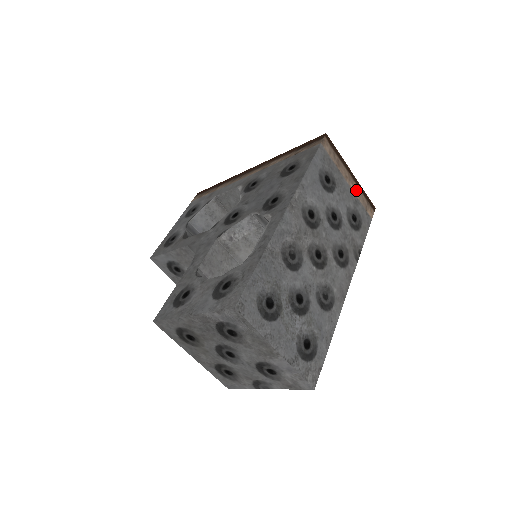
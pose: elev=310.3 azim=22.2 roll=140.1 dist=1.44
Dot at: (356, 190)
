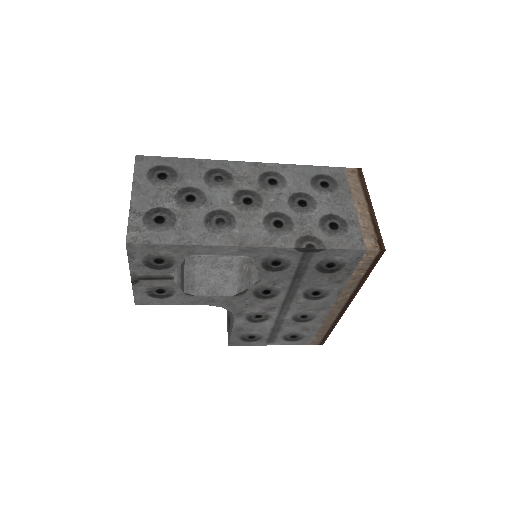
Dot at: (364, 218)
